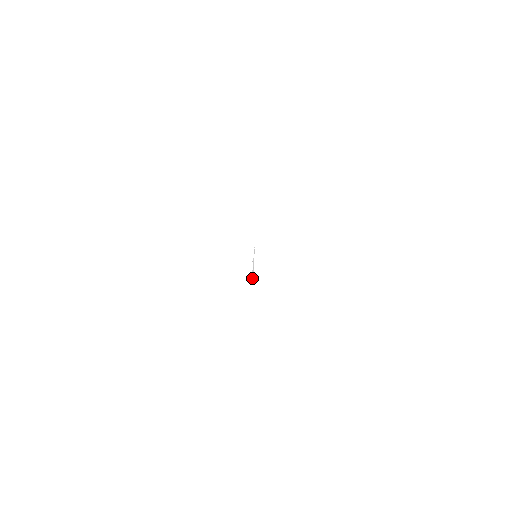
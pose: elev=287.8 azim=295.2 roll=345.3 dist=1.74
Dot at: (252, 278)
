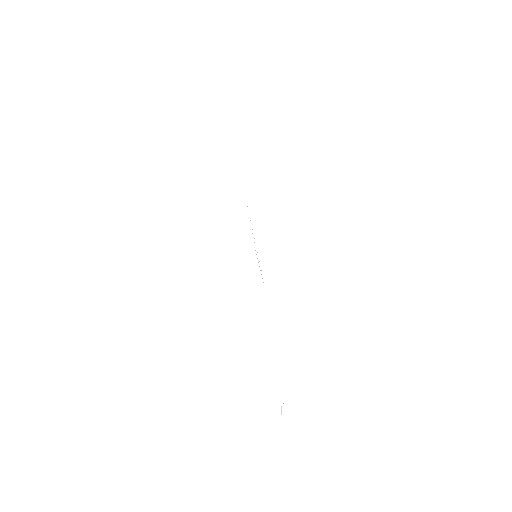
Dot at: (238, 183)
